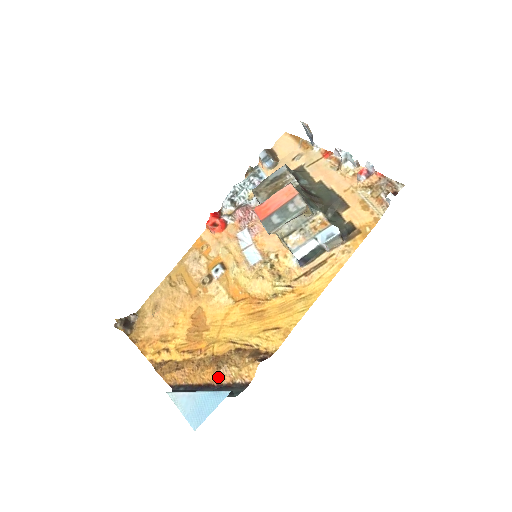
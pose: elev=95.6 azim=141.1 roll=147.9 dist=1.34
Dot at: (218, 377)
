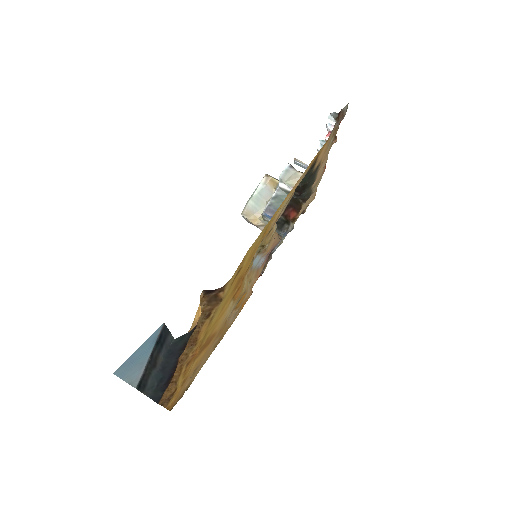
Dot at: occluded
